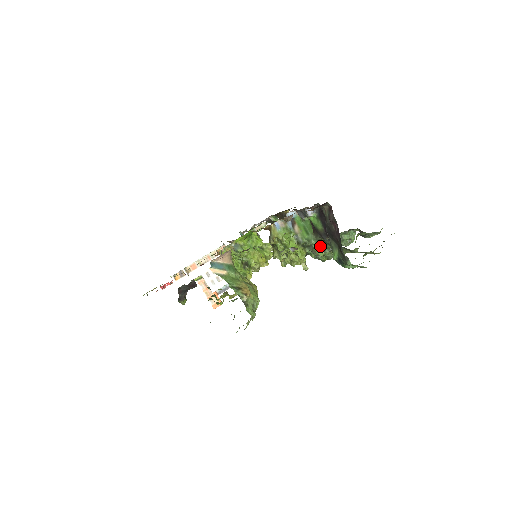
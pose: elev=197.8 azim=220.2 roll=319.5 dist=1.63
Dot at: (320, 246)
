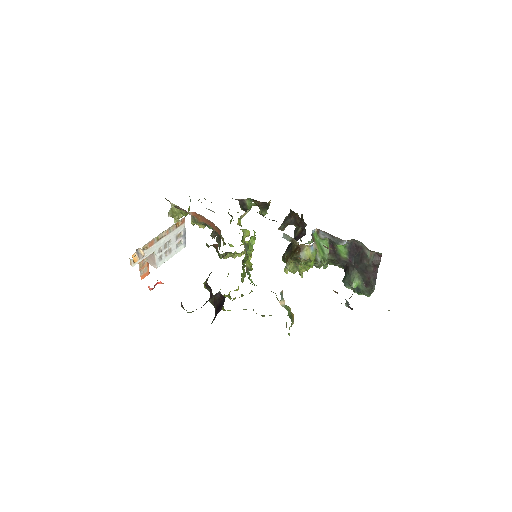
Dot at: (325, 262)
